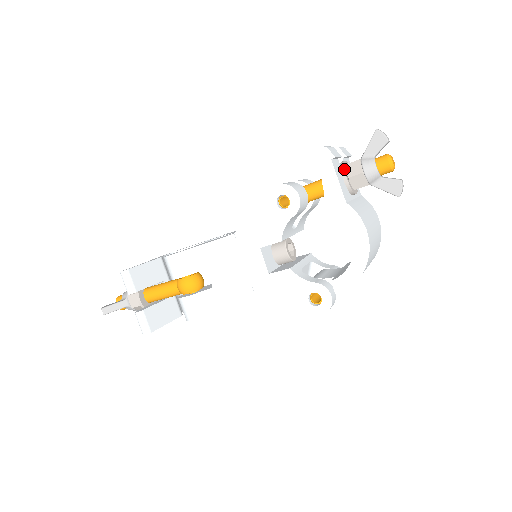
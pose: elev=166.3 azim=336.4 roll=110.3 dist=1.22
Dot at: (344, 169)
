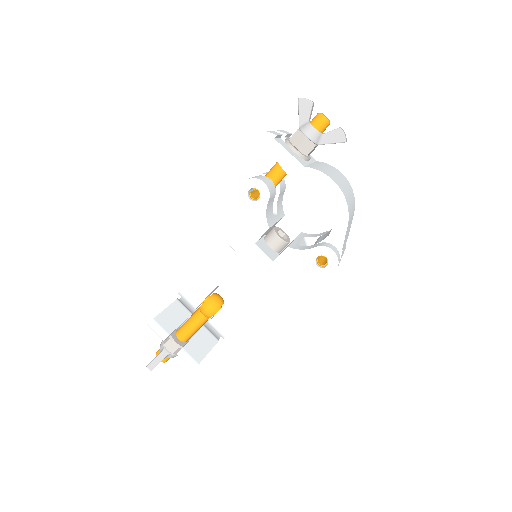
Dot at: (289, 143)
